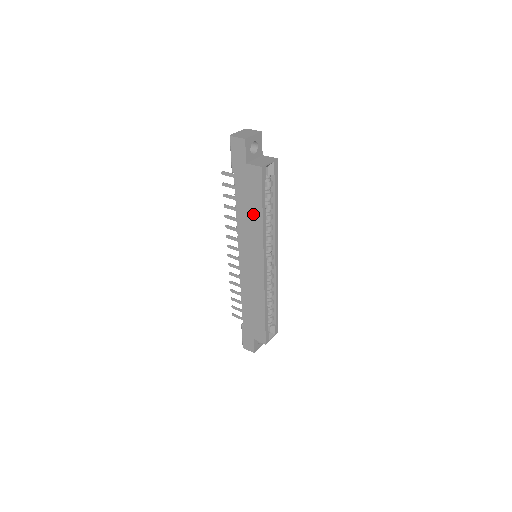
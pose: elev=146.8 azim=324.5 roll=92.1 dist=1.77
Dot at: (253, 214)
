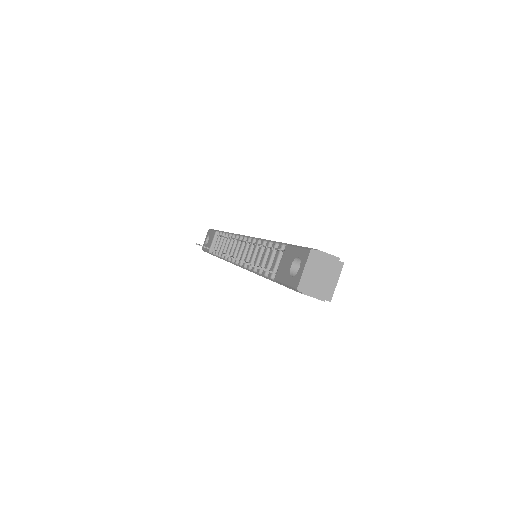
Dot at: occluded
